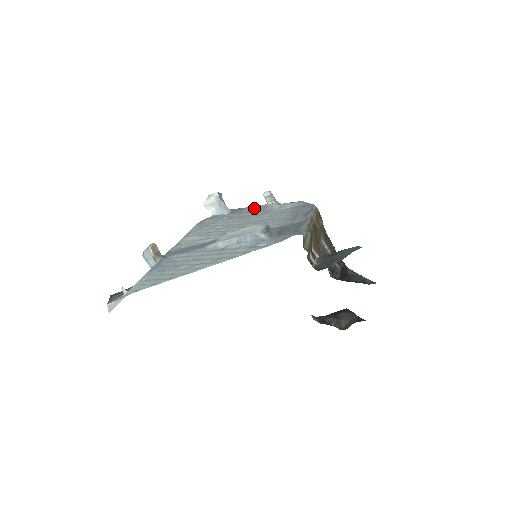
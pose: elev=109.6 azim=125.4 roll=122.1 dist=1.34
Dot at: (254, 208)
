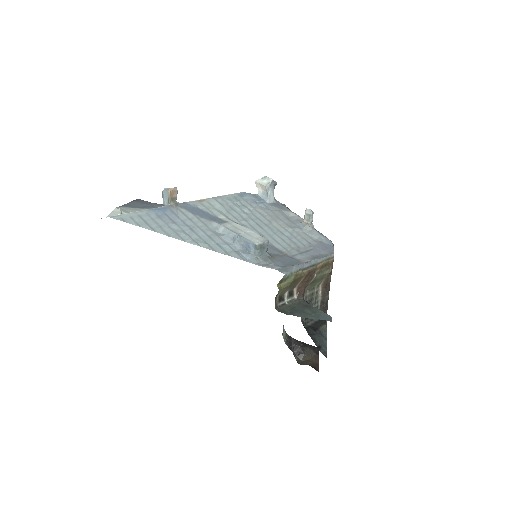
Dot at: (292, 215)
